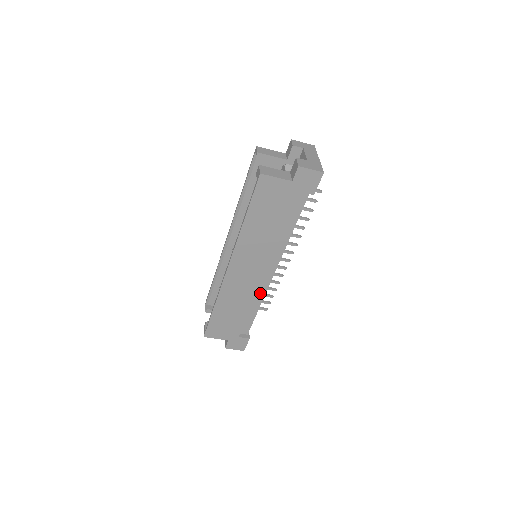
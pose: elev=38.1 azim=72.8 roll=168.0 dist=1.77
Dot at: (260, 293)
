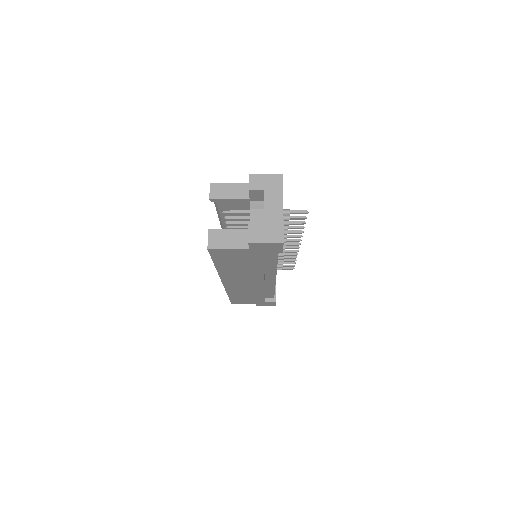
Dot at: (269, 285)
